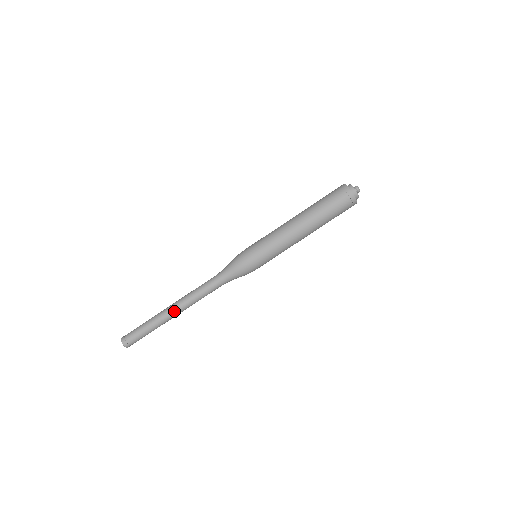
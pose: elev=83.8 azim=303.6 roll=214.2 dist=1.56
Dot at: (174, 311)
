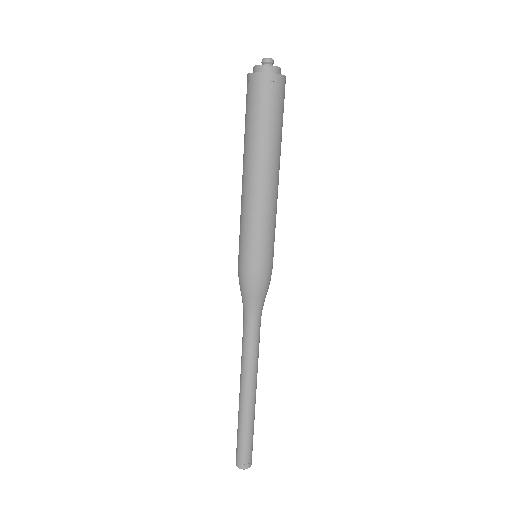
Dot at: (253, 393)
